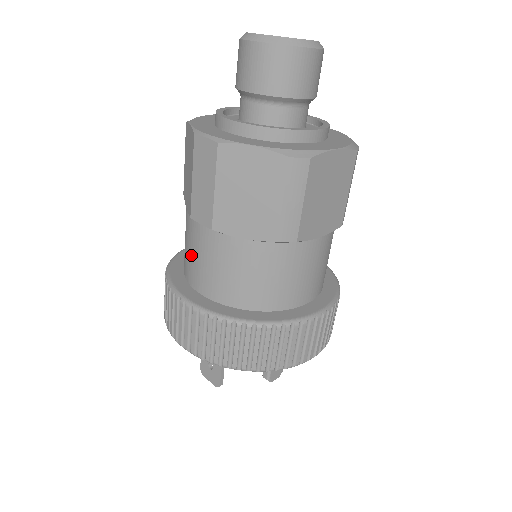
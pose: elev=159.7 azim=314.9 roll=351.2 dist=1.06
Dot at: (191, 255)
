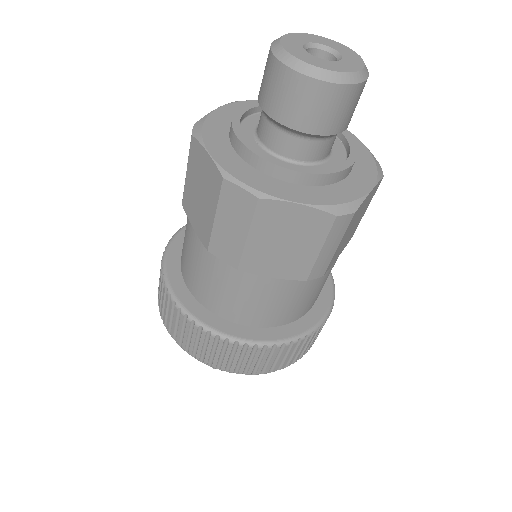
Dot at: (202, 278)
